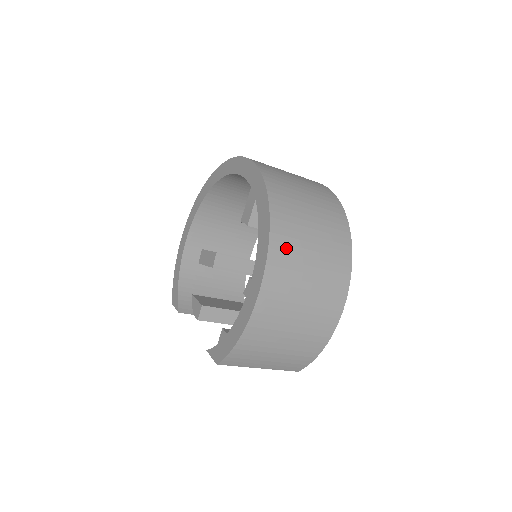
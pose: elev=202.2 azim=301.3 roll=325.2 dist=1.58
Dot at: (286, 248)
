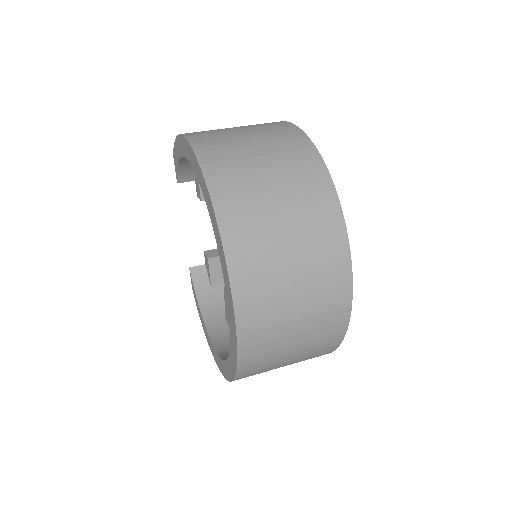
Dot at: occluded
